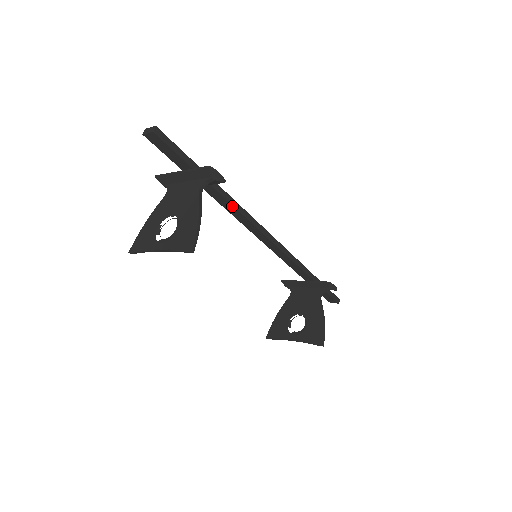
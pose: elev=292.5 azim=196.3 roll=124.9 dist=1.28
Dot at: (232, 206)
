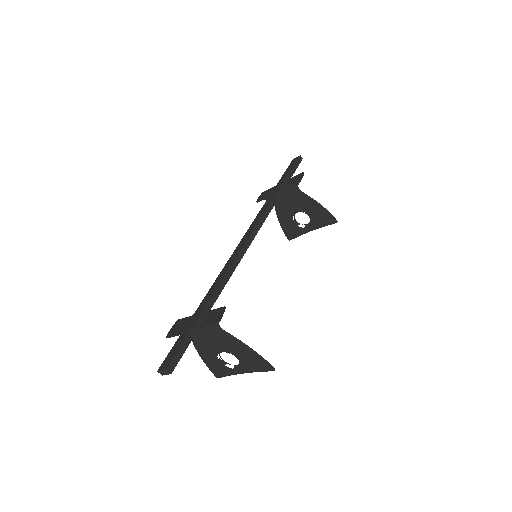
Dot at: (226, 283)
